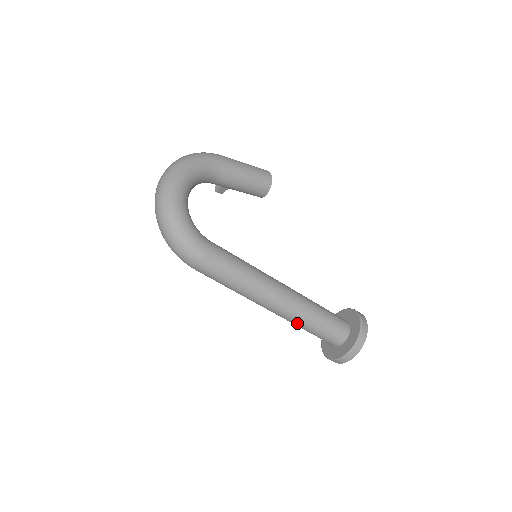
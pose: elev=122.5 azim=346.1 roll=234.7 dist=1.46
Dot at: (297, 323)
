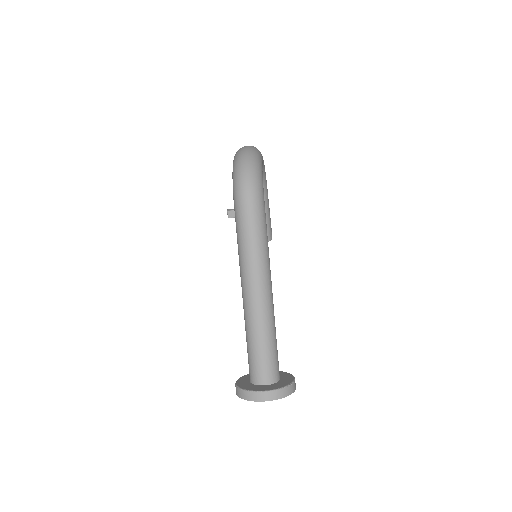
Dot at: (260, 326)
